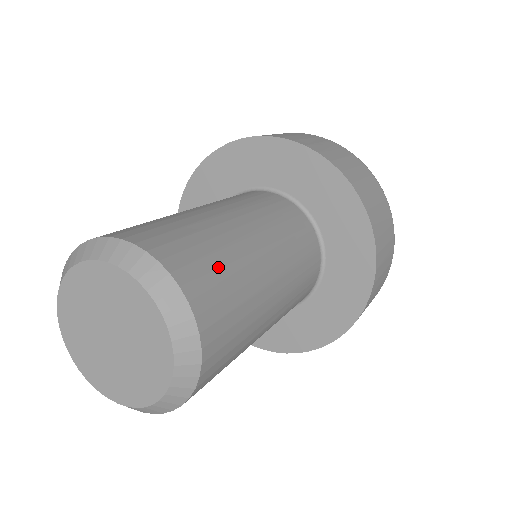
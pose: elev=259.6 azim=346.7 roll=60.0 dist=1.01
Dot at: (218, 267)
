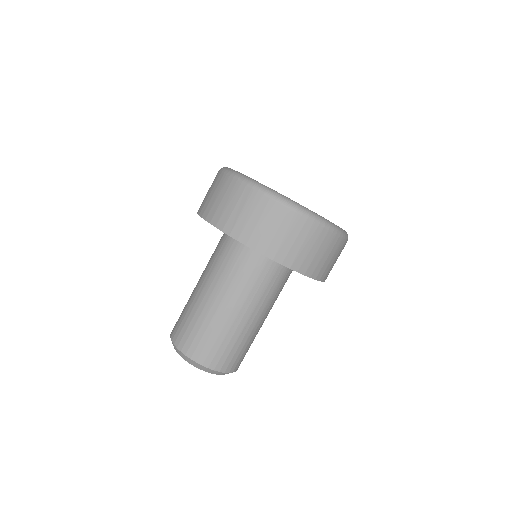
Dot at: (214, 343)
